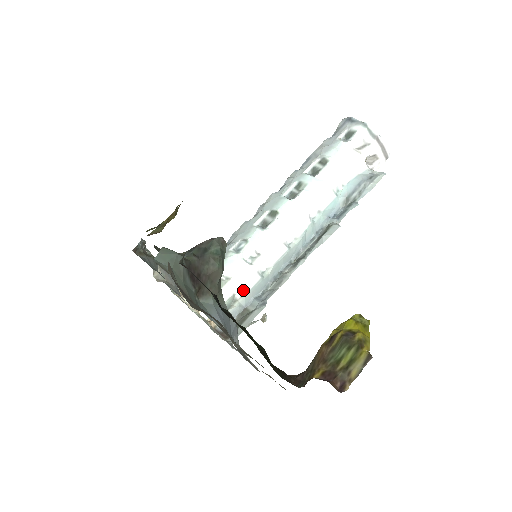
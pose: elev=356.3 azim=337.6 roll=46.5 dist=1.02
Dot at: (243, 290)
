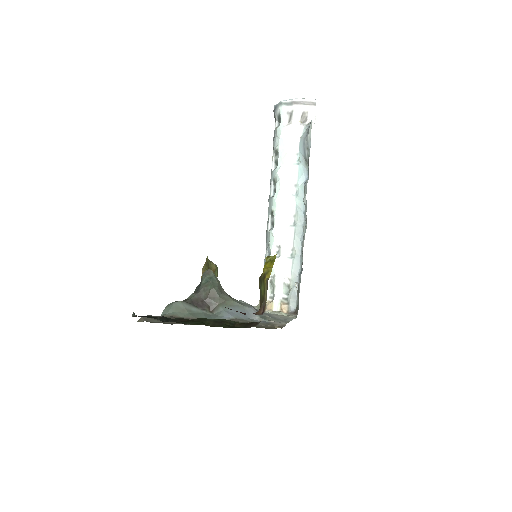
Dot at: (287, 276)
